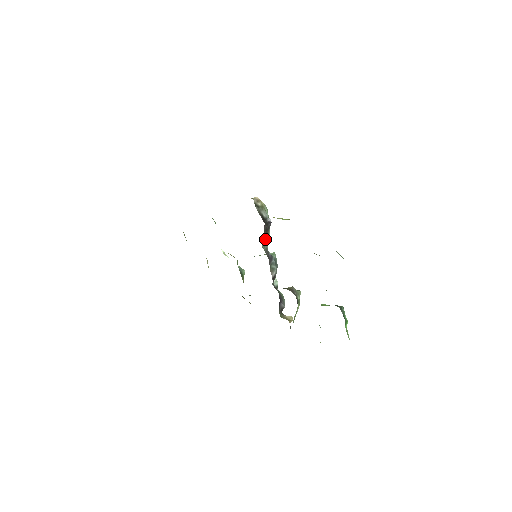
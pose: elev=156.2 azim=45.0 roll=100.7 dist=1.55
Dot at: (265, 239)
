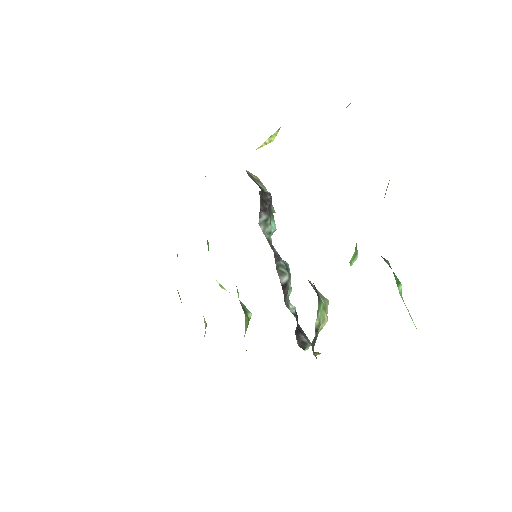
Dot at: (263, 217)
